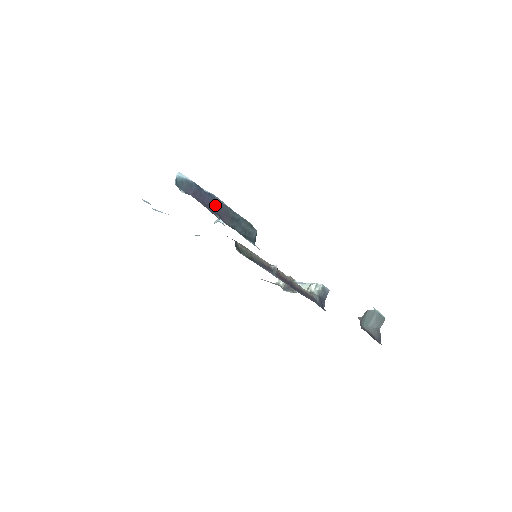
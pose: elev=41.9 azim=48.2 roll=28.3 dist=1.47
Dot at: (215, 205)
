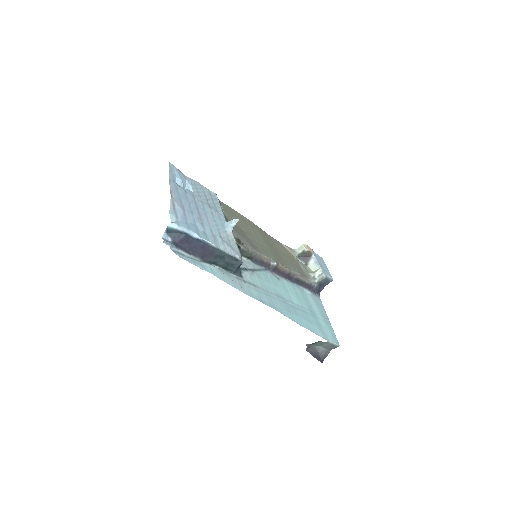
Dot at: (200, 248)
